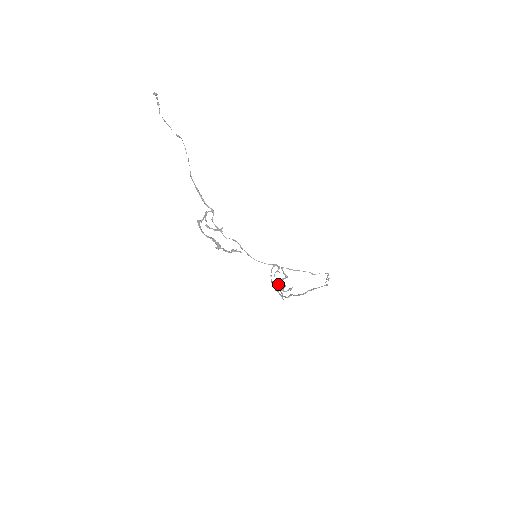
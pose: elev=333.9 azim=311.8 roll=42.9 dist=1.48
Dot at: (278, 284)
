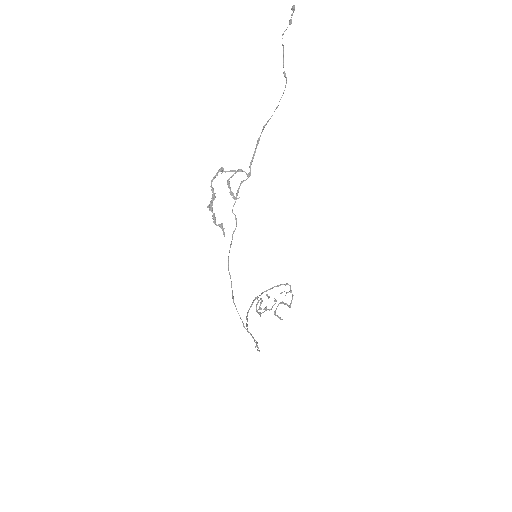
Dot at: (261, 300)
